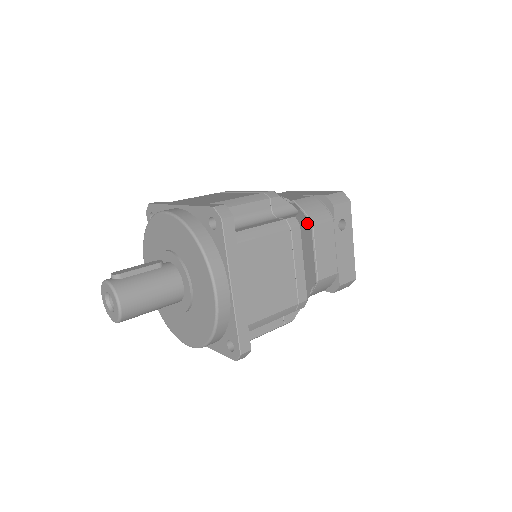
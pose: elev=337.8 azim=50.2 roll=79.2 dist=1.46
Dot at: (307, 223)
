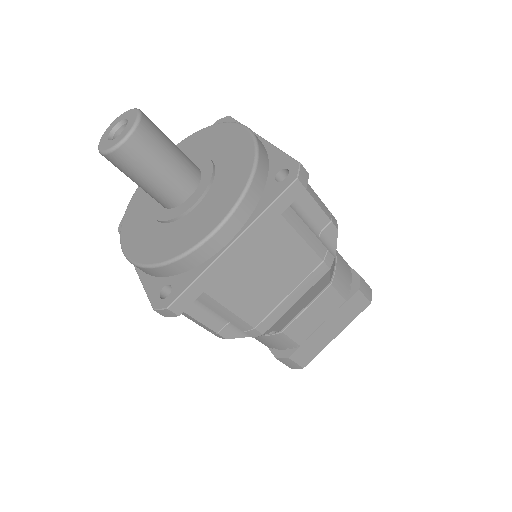
Dot at: occluded
